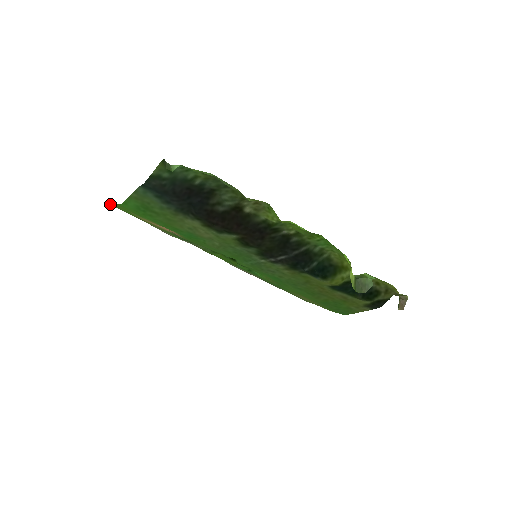
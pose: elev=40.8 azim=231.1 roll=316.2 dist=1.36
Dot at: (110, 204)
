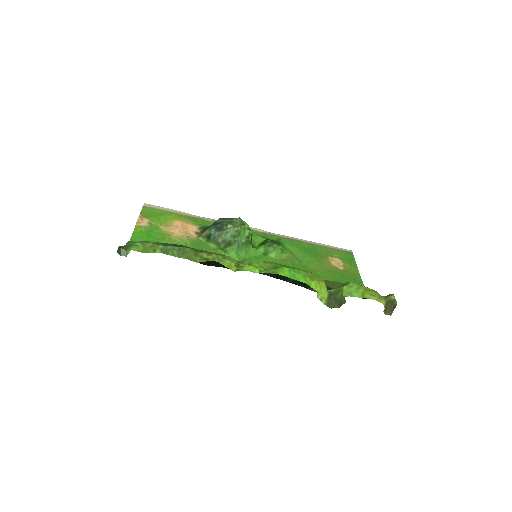
Dot at: (146, 208)
